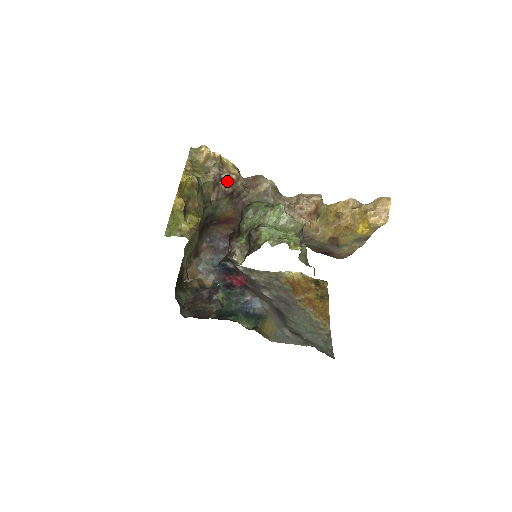
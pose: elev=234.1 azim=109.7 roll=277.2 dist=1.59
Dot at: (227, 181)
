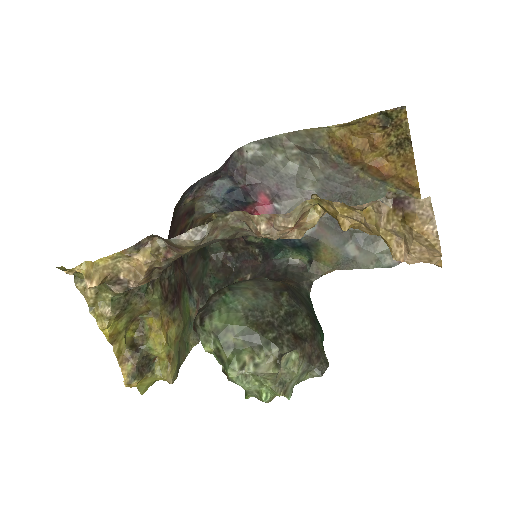
Dot at: (142, 283)
